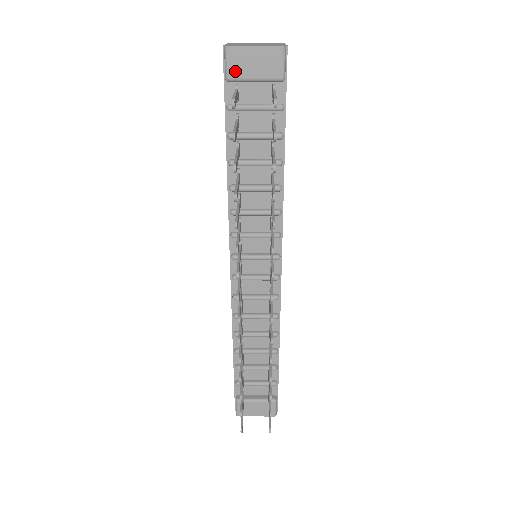
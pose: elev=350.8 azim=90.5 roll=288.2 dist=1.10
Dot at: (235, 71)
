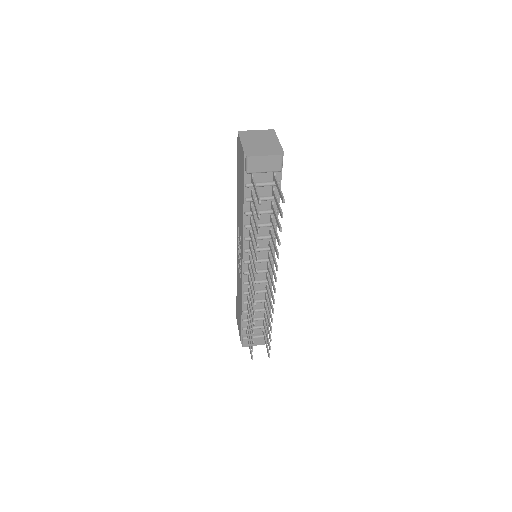
Dot at: (253, 169)
